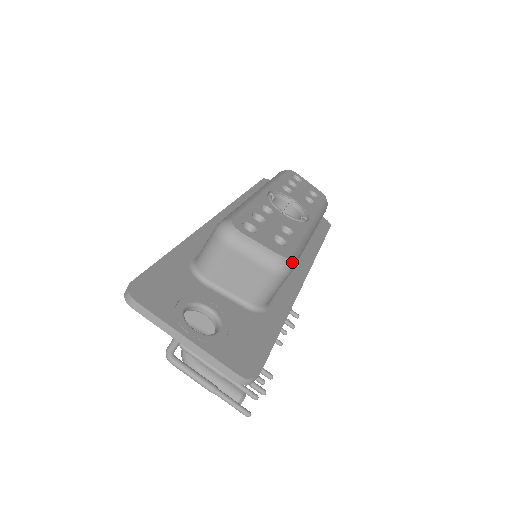
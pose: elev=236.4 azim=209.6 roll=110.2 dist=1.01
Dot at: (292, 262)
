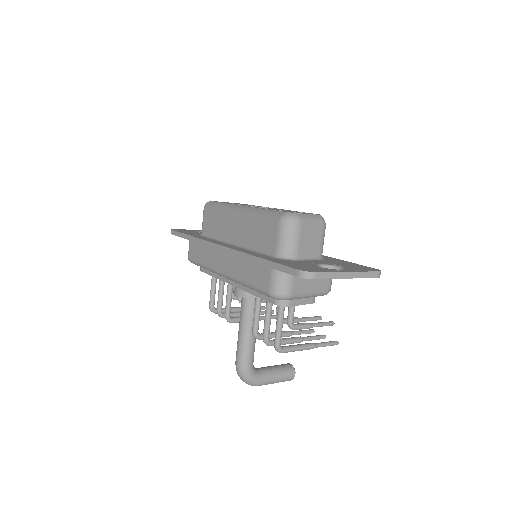
Dot at: occluded
